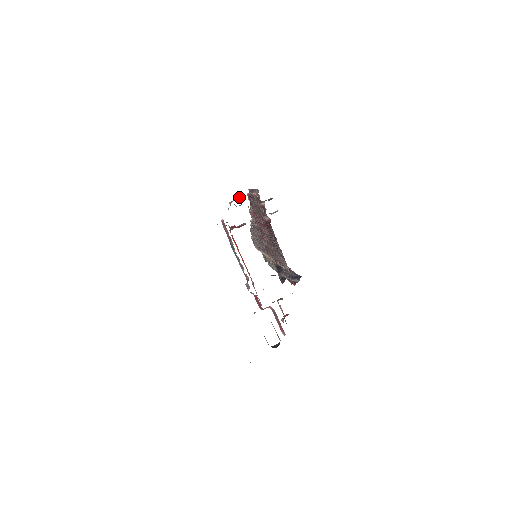
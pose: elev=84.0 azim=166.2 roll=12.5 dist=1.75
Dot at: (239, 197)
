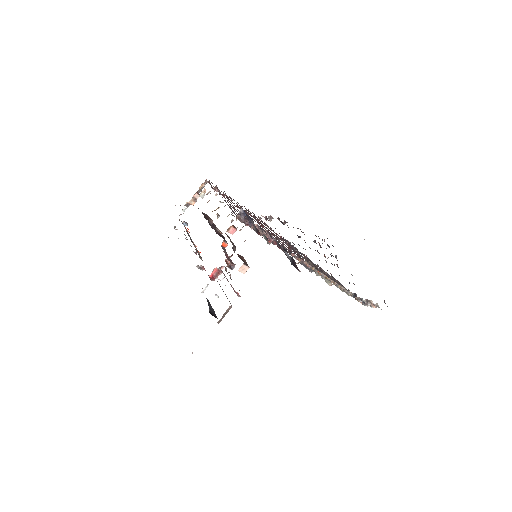
Dot at: occluded
